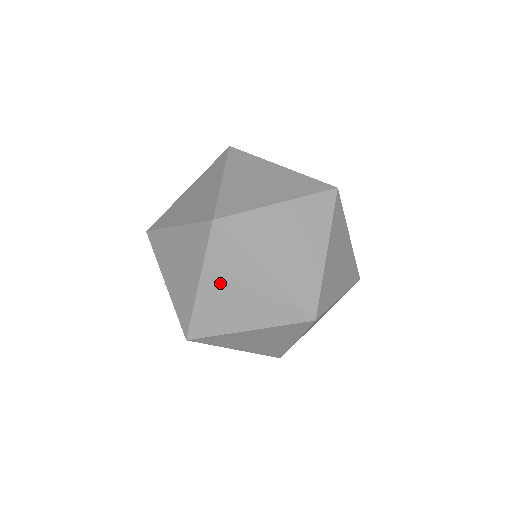
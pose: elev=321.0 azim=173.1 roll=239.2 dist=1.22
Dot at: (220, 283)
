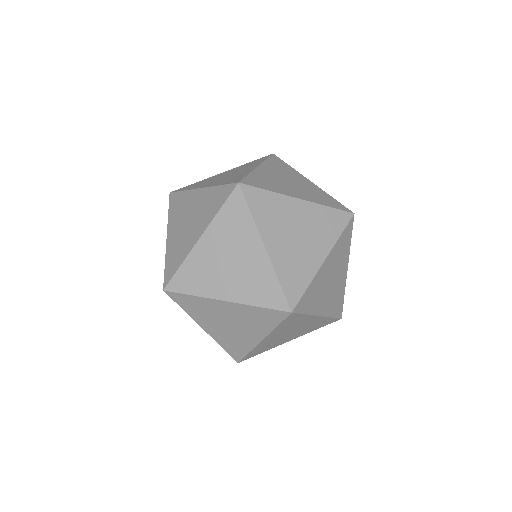
Dot at: occluded
